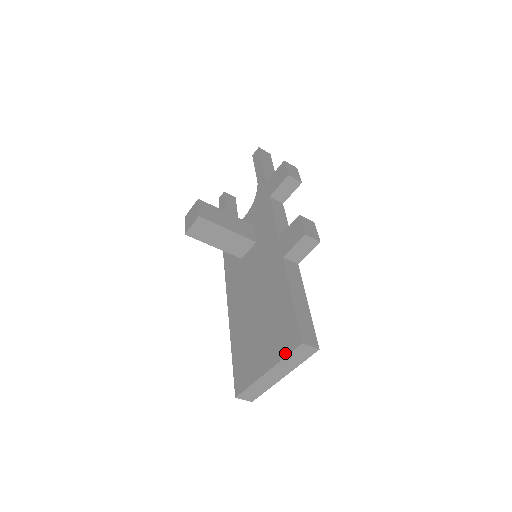
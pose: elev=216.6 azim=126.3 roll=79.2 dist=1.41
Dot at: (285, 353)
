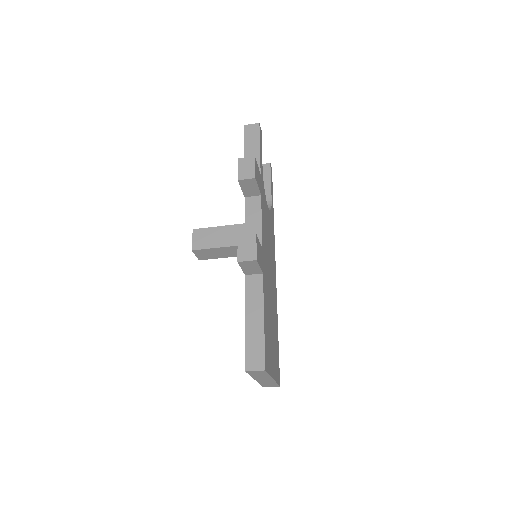
Dot at: occluded
